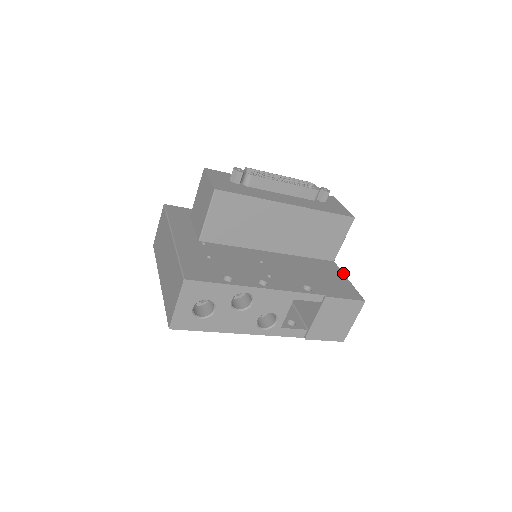
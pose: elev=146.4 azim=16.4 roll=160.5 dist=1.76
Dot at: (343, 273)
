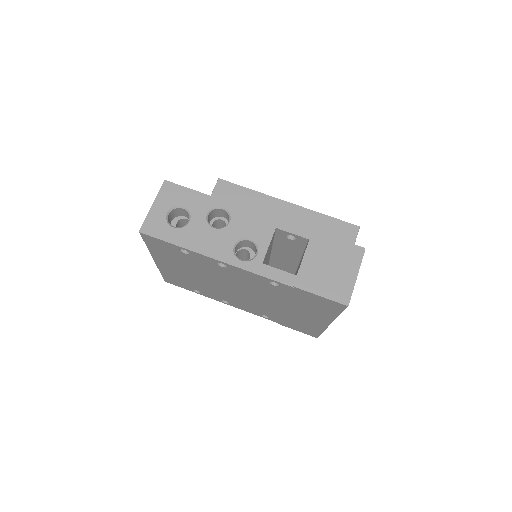
Dot at: occluded
